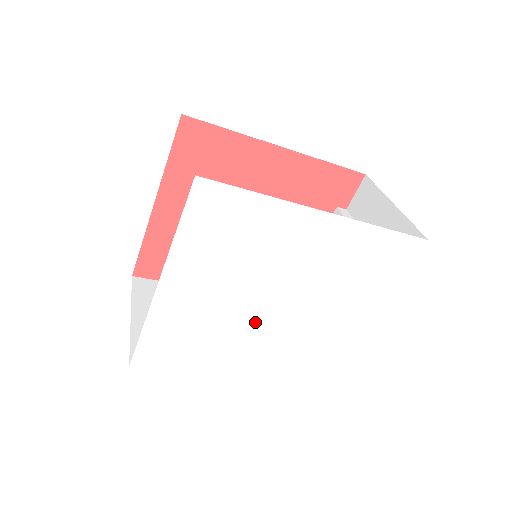
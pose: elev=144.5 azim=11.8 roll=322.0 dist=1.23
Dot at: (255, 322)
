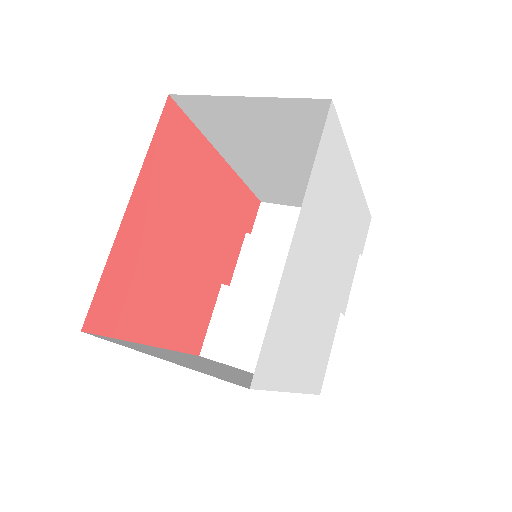
Dot at: (319, 301)
